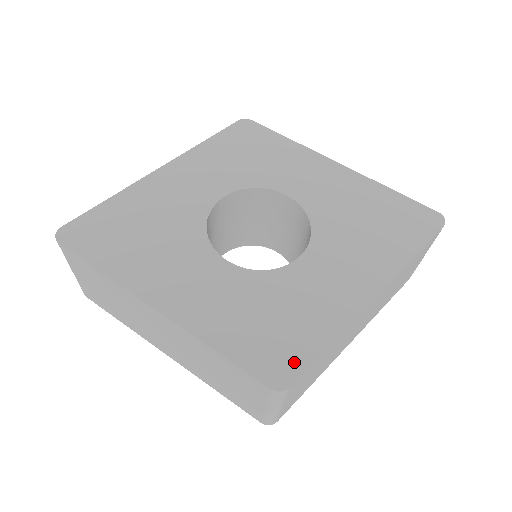
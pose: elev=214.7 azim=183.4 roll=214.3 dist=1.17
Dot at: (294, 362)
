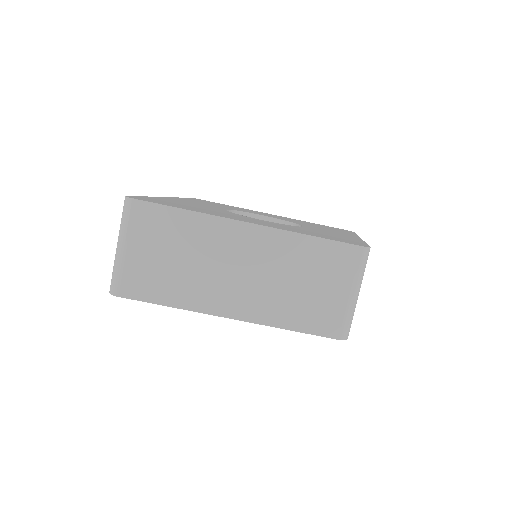
Dot at: (358, 243)
